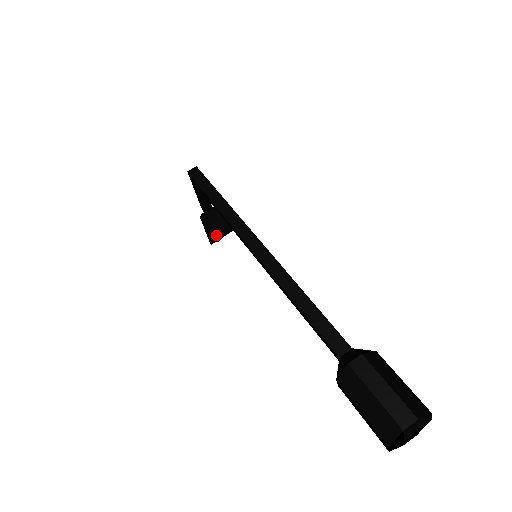
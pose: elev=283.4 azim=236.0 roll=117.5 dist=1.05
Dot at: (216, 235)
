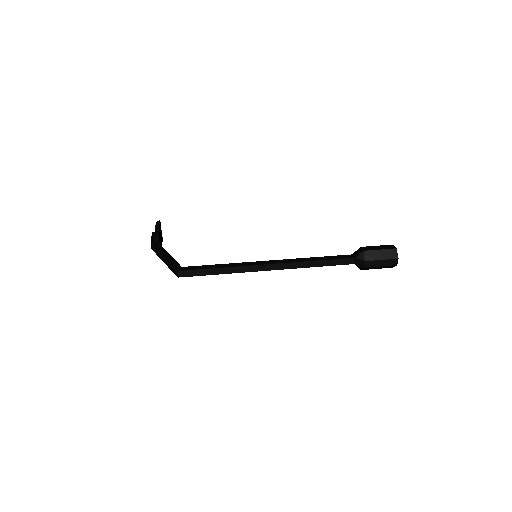
Dot at: (161, 236)
